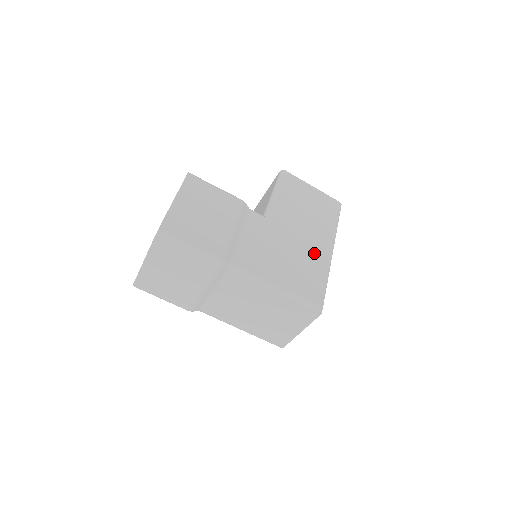
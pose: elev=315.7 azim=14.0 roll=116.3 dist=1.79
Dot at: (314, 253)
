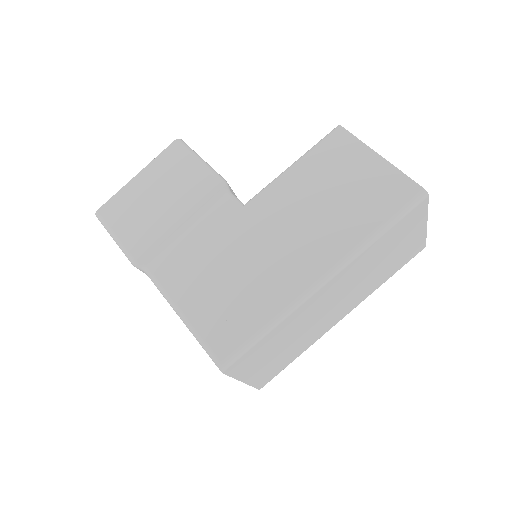
Dot at: (279, 276)
